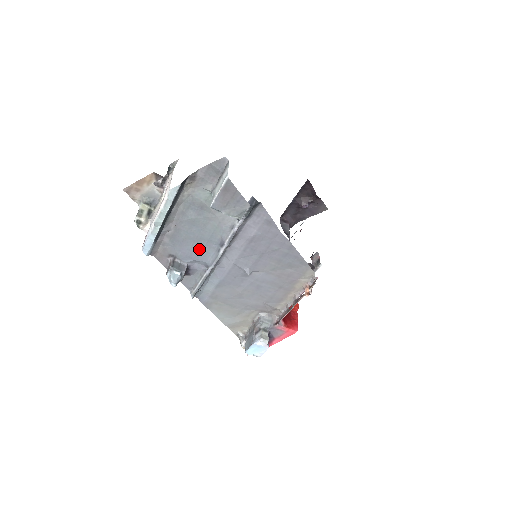
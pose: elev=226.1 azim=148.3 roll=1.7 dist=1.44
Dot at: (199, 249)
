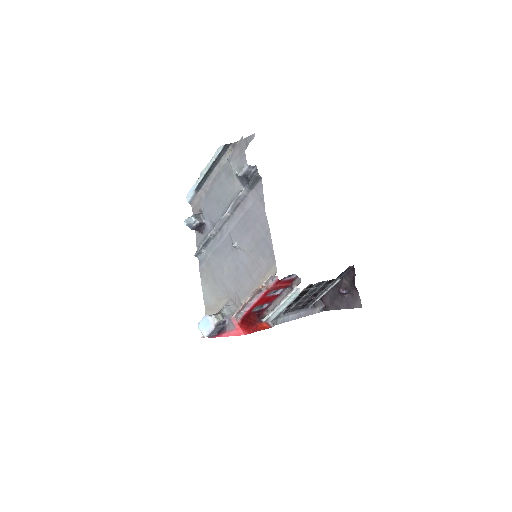
Dot at: (216, 210)
